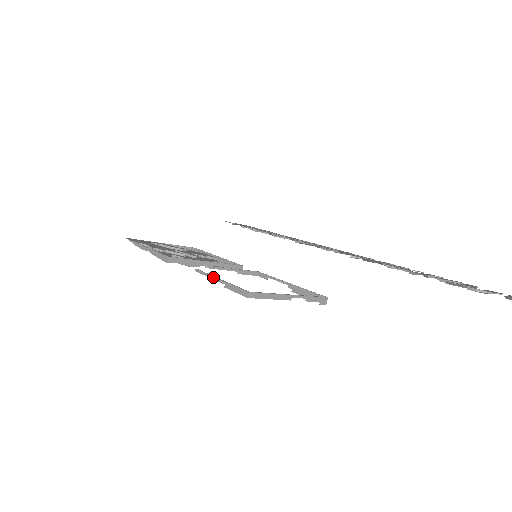
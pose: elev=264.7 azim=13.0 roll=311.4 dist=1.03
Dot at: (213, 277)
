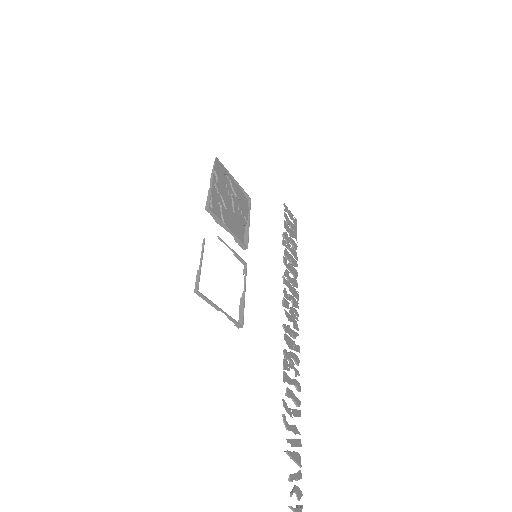
Dot at: (202, 257)
